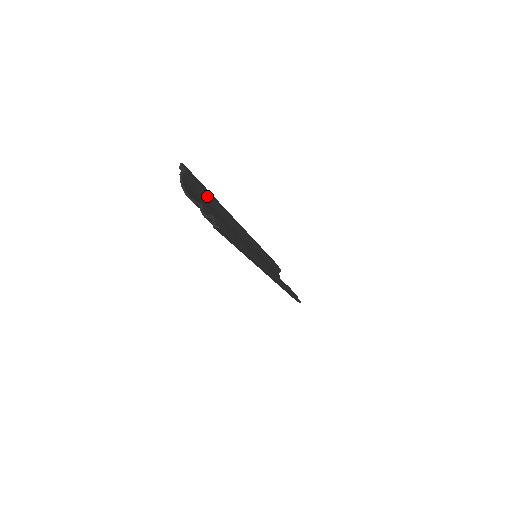
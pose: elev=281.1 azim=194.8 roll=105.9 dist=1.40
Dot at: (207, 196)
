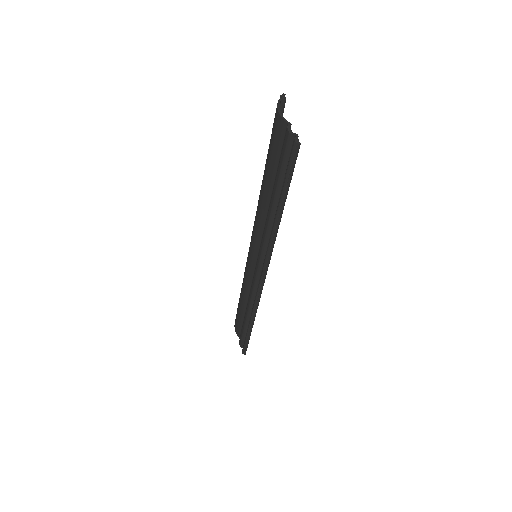
Dot at: occluded
